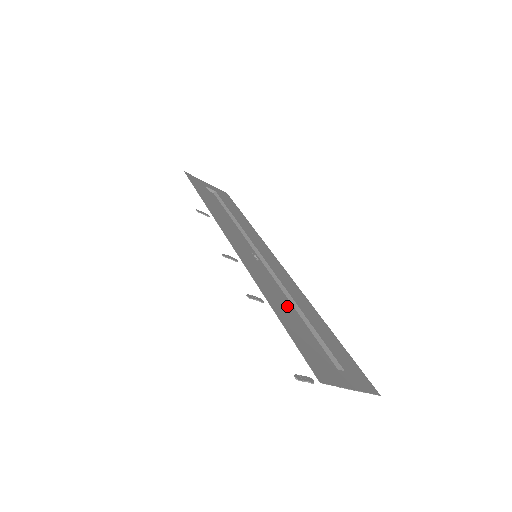
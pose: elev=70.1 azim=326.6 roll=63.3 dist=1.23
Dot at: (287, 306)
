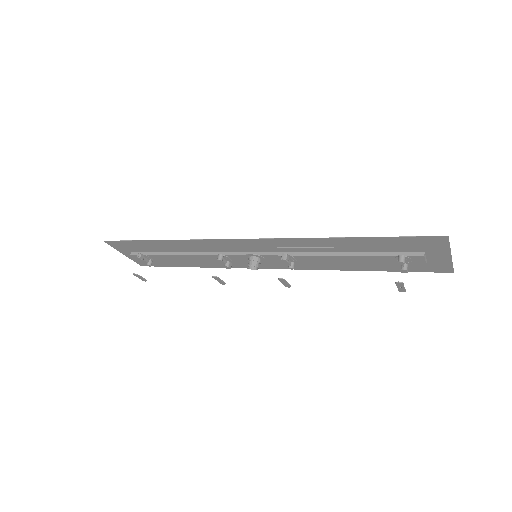
Dot at: (339, 250)
